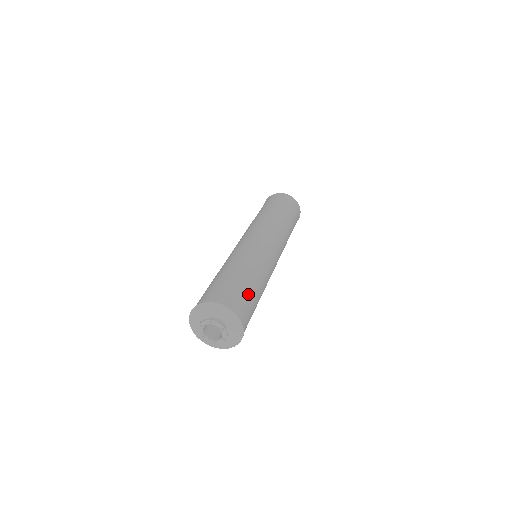
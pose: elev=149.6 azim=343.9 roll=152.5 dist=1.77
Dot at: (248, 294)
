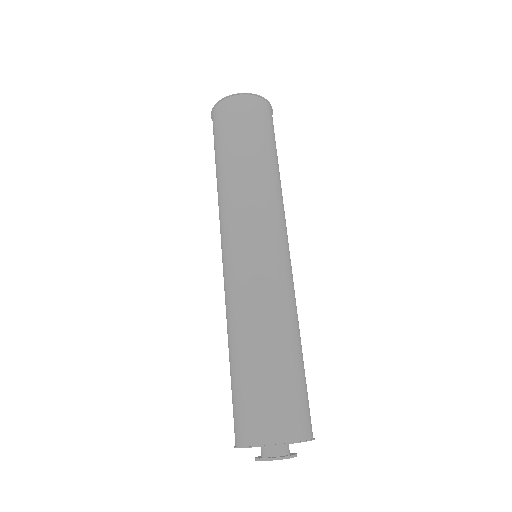
Dot at: occluded
